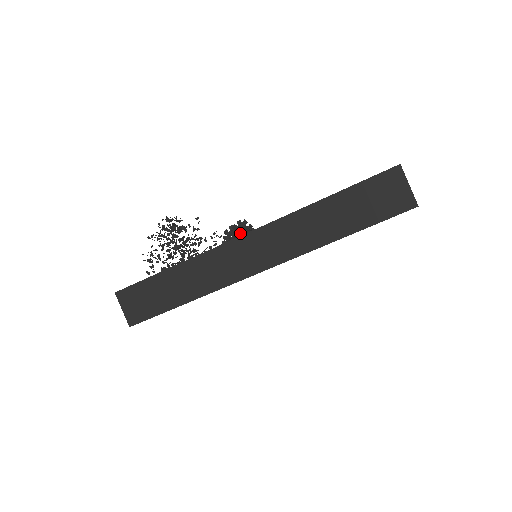
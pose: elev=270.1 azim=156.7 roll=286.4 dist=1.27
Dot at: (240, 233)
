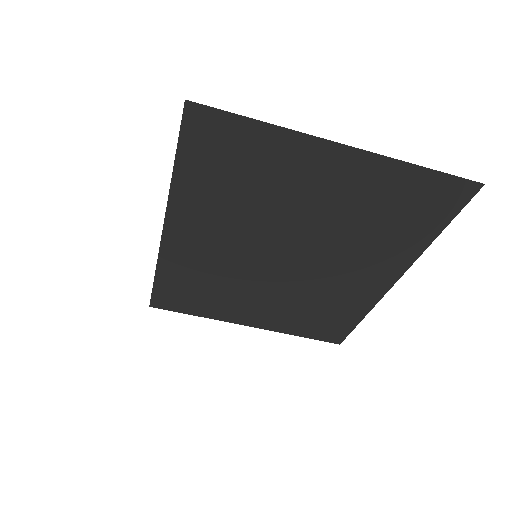
Dot at: occluded
